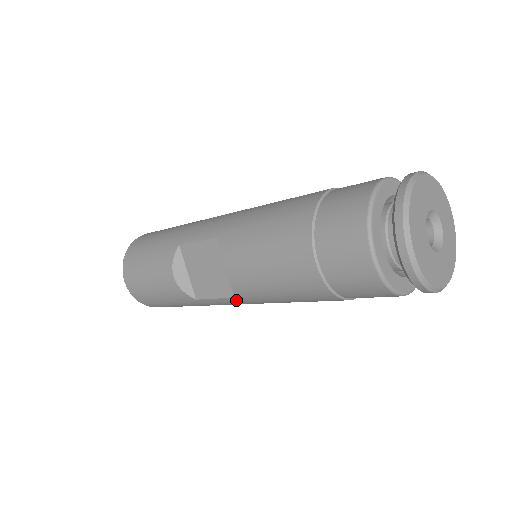
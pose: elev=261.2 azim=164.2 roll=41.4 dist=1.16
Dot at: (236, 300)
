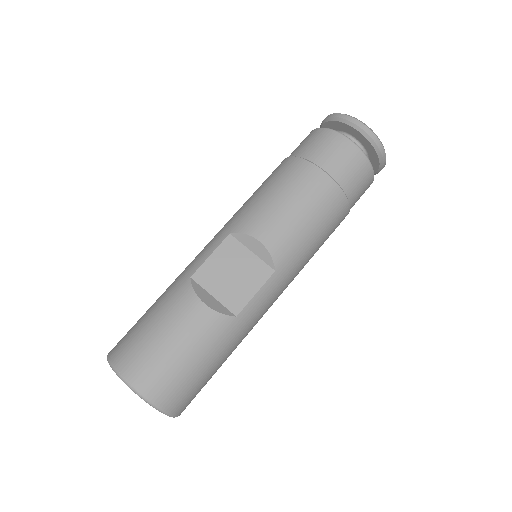
Dot at: (276, 277)
